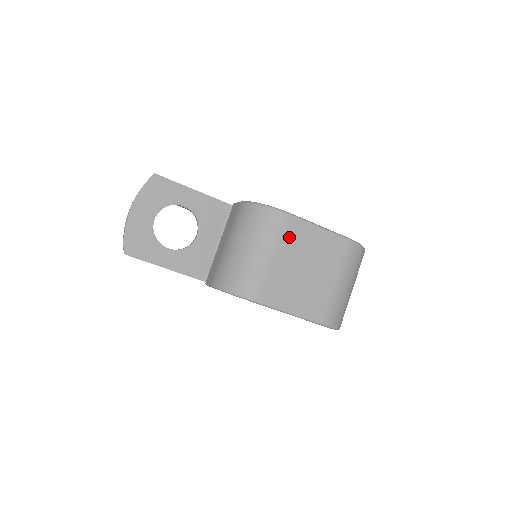
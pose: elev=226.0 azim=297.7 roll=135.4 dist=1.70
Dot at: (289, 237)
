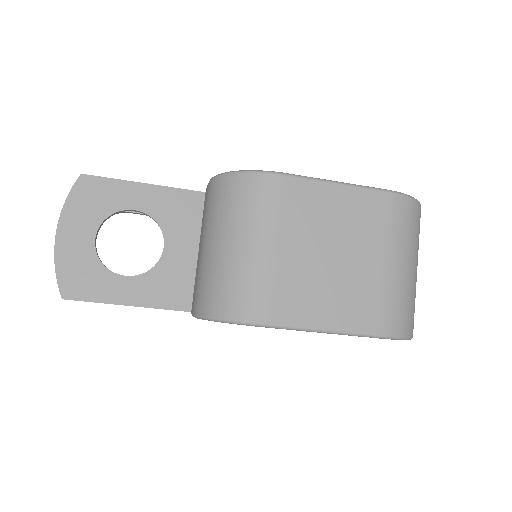
Dot at: (289, 210)
